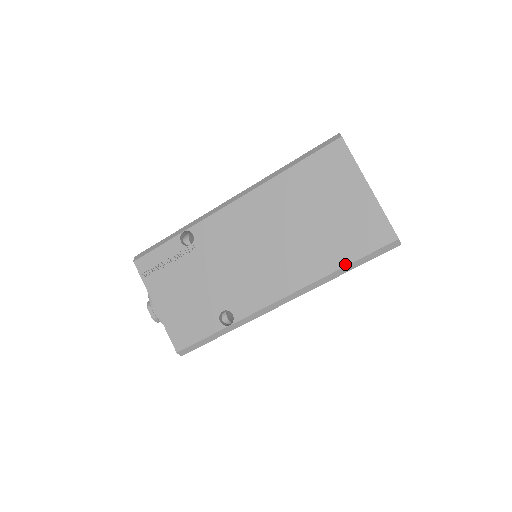
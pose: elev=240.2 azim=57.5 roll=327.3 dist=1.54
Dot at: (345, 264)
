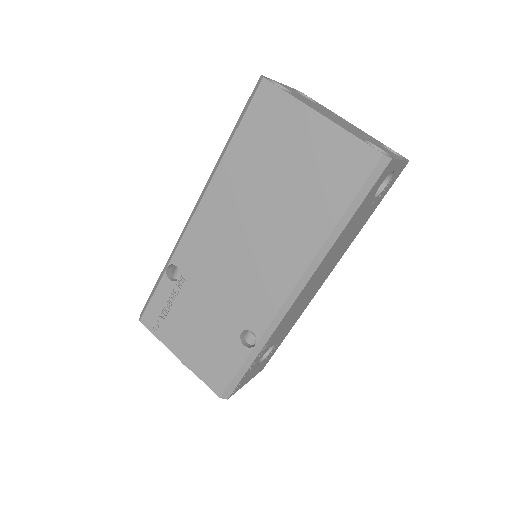
Dot at: (338, 217)
